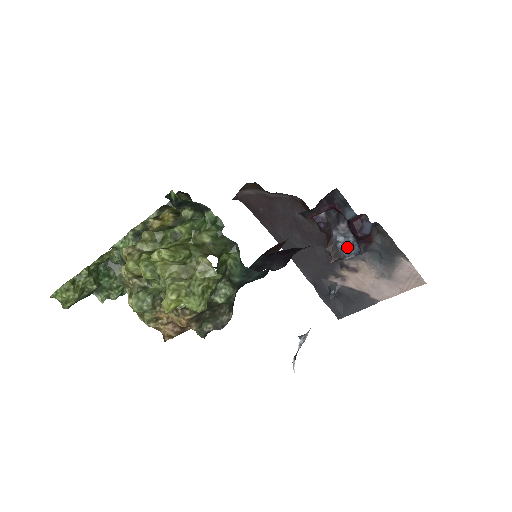
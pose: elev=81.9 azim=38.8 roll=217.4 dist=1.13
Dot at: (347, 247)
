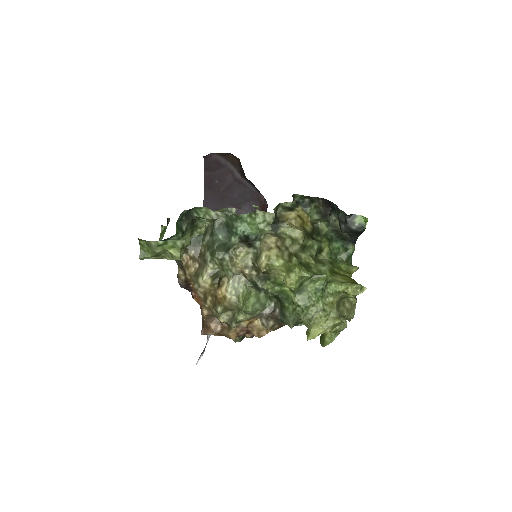
Dot at: occluded
